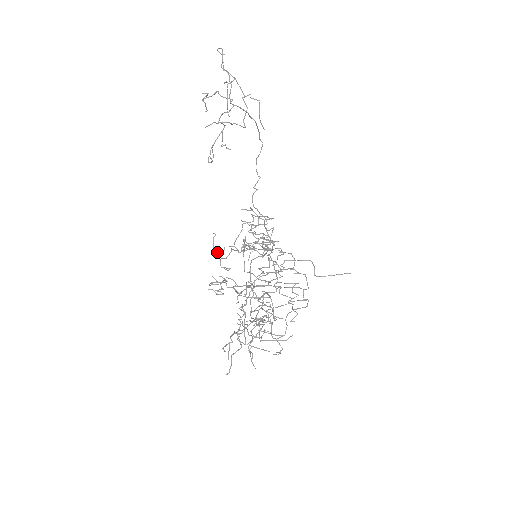
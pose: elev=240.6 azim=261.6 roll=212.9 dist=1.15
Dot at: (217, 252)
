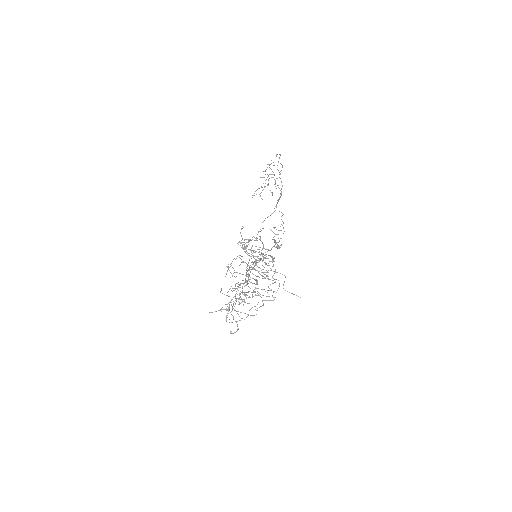
Dot at: occluded
